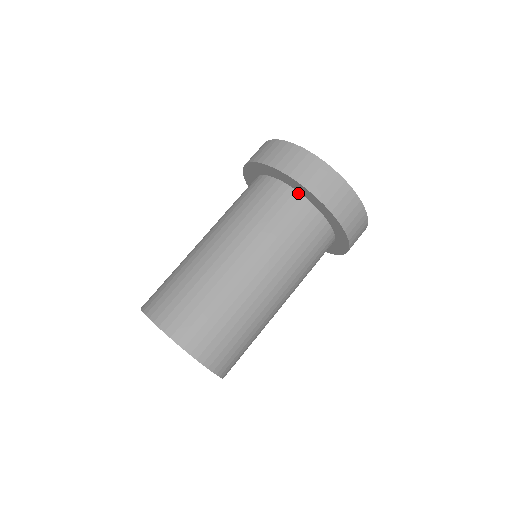
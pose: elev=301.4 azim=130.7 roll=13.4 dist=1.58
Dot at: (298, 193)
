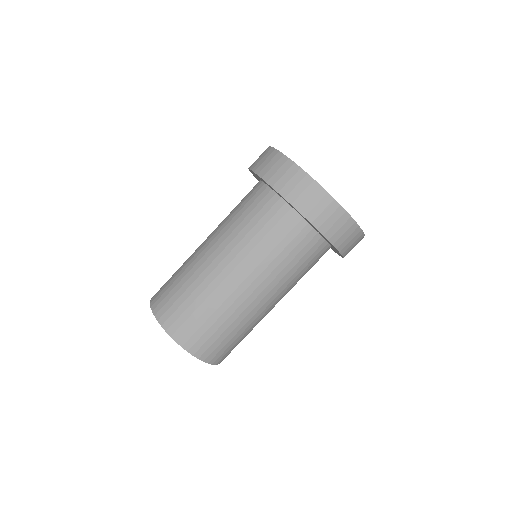
Dot at: (269, 188)
